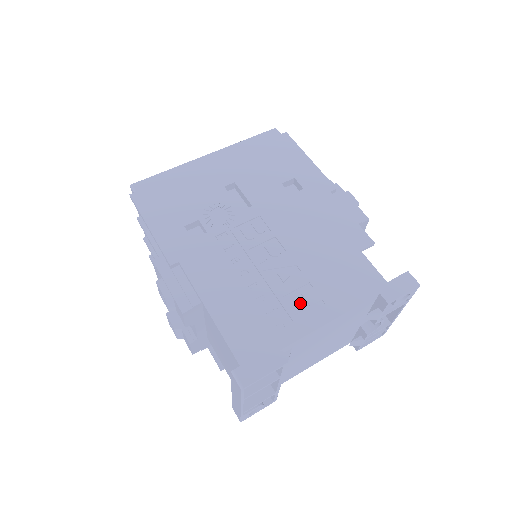
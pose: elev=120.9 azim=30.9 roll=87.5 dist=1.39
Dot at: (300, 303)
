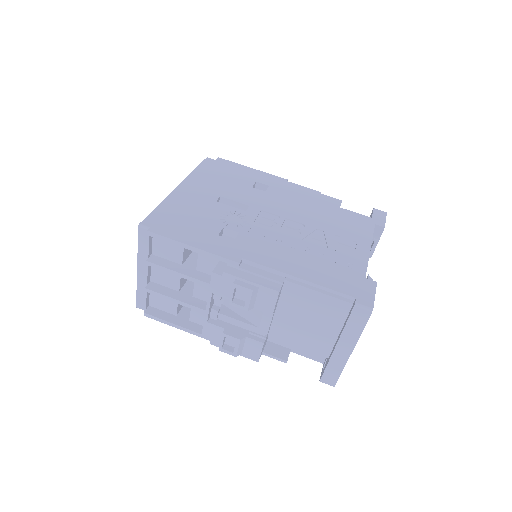
Dot at: (344, 247)
